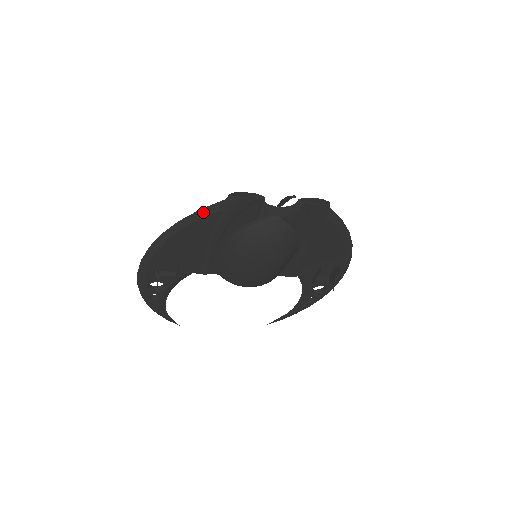
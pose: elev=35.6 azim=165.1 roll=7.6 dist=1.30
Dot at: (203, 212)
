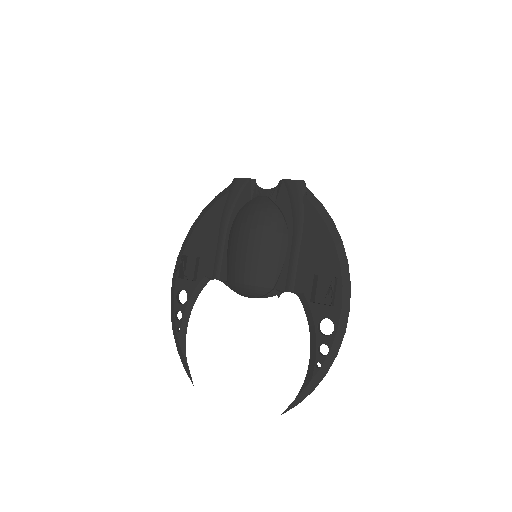
Dot at: (217, 197)
